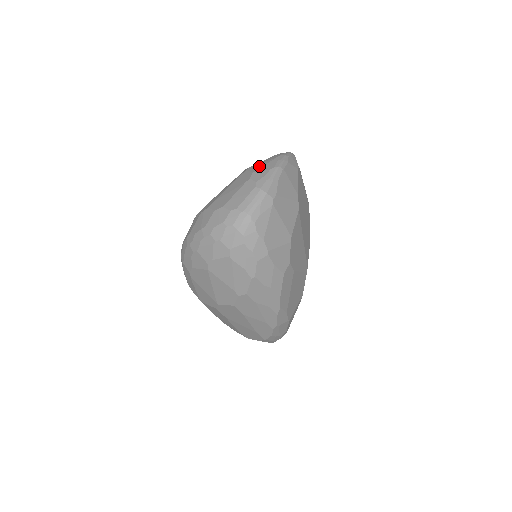
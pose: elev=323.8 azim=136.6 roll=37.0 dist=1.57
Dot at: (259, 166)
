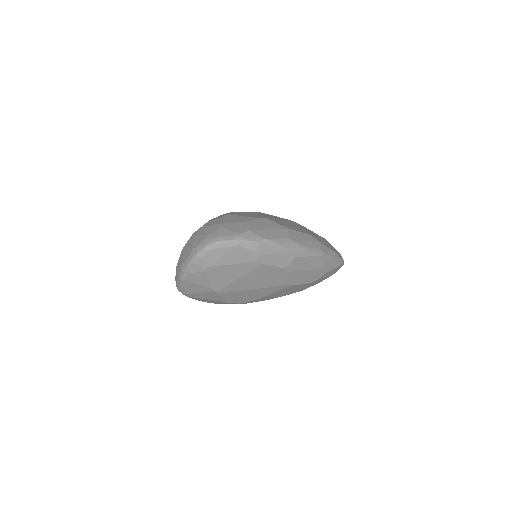
Dot at: (179, 261)
